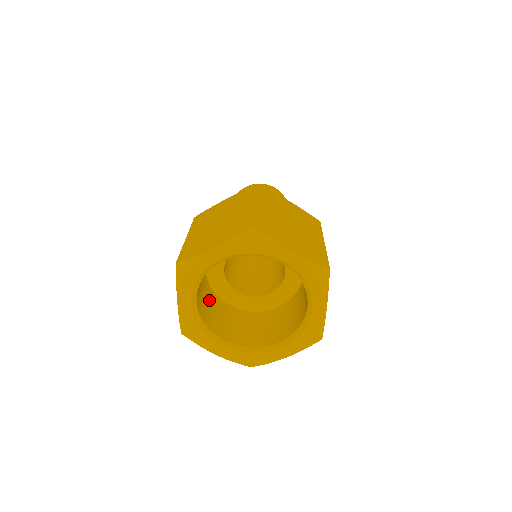
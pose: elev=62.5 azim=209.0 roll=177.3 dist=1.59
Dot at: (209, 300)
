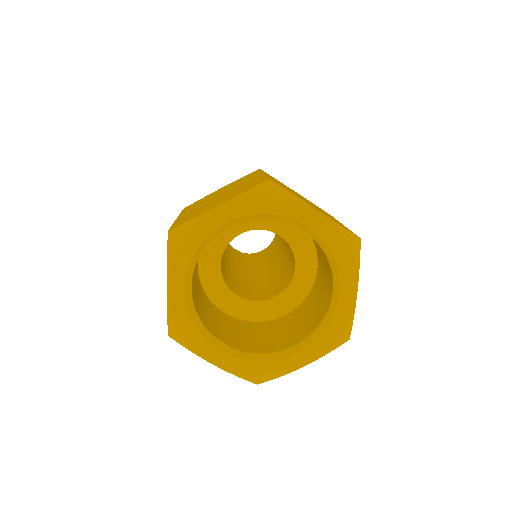
Dot at: (254, 332)
